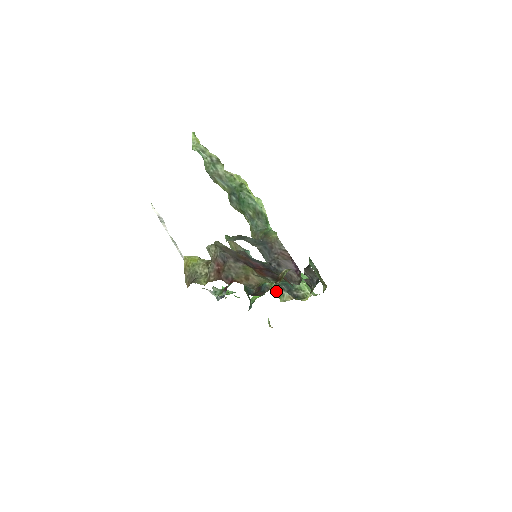
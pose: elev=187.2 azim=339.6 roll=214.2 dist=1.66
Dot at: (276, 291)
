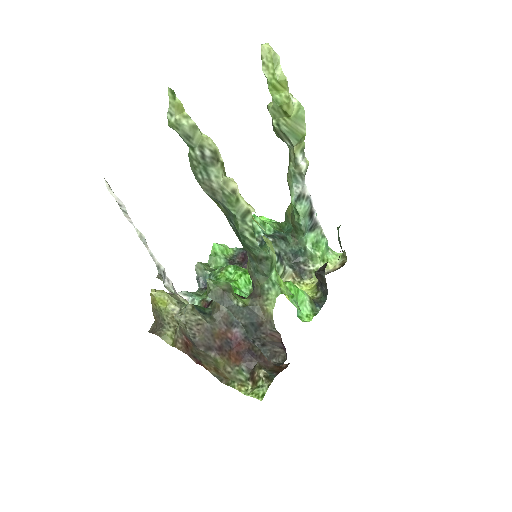
Dot at: occluded
